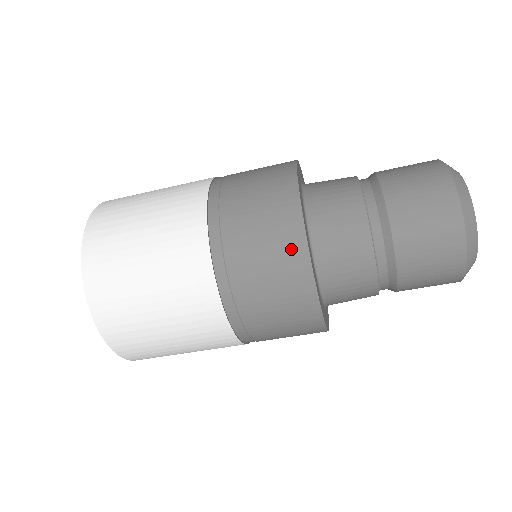
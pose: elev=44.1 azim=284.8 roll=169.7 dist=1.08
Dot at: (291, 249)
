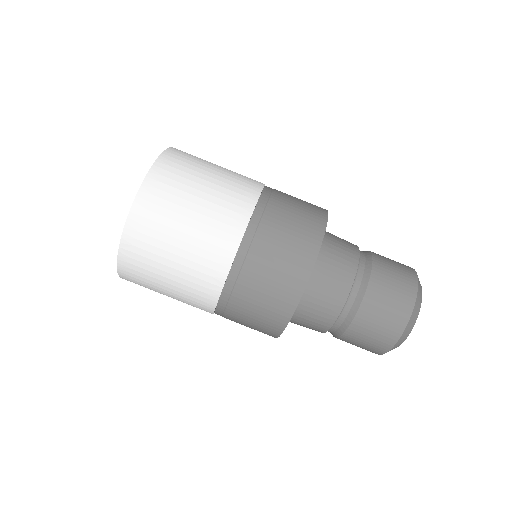
Dot at: (308, 242)
